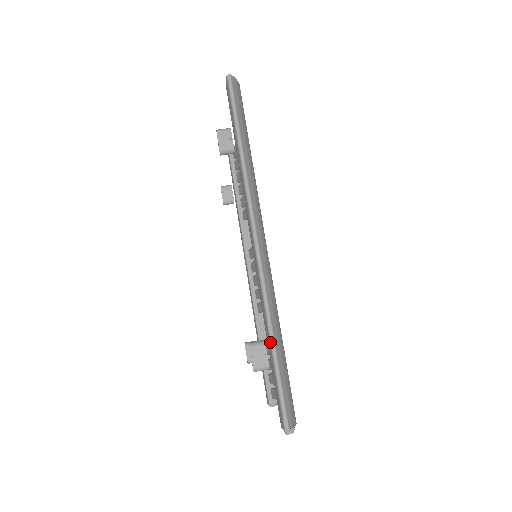
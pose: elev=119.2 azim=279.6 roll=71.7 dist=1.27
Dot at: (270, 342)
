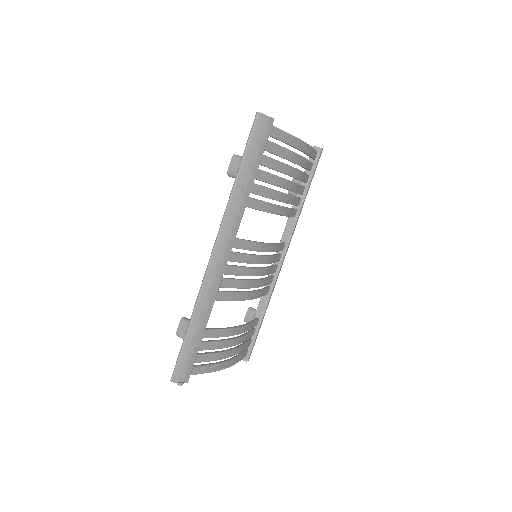
Dot at: (188, 326)
